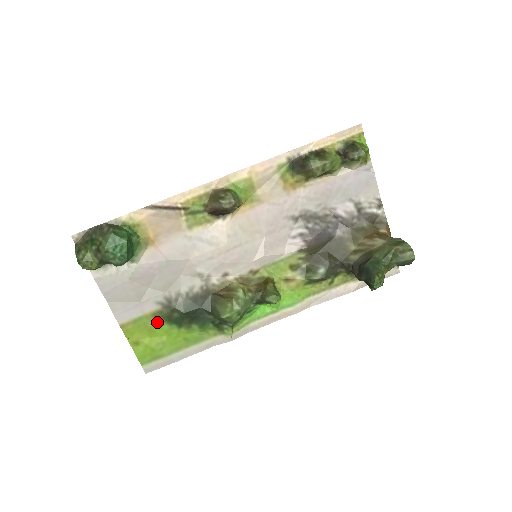
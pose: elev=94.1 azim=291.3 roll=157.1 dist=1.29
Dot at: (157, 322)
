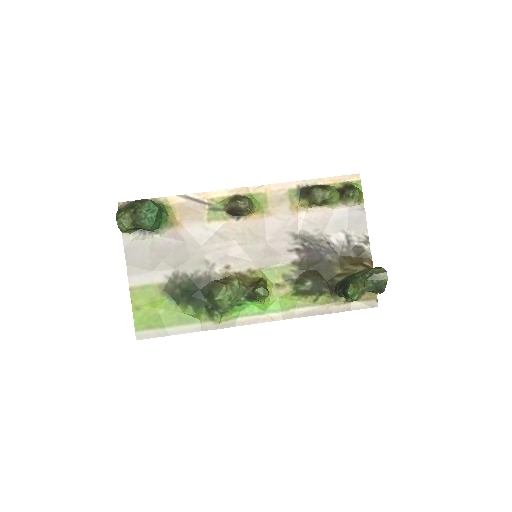
Dot at: (160, 294)
